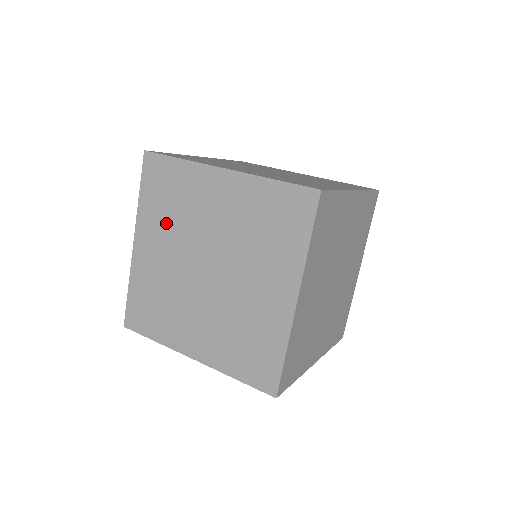
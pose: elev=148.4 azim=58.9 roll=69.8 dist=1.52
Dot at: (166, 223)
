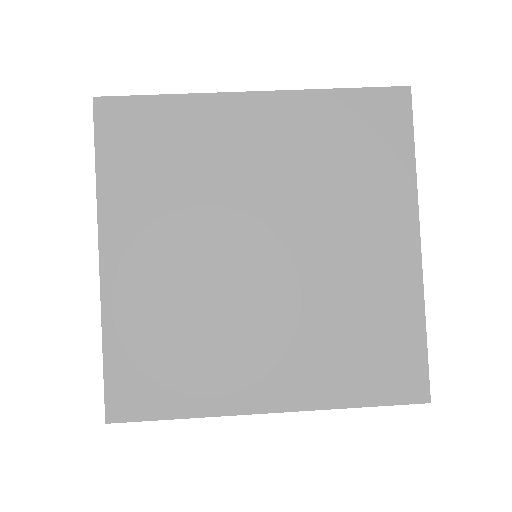
Dot at: occluded
